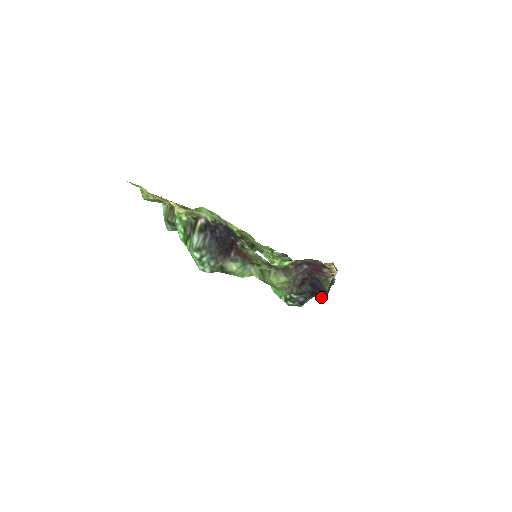
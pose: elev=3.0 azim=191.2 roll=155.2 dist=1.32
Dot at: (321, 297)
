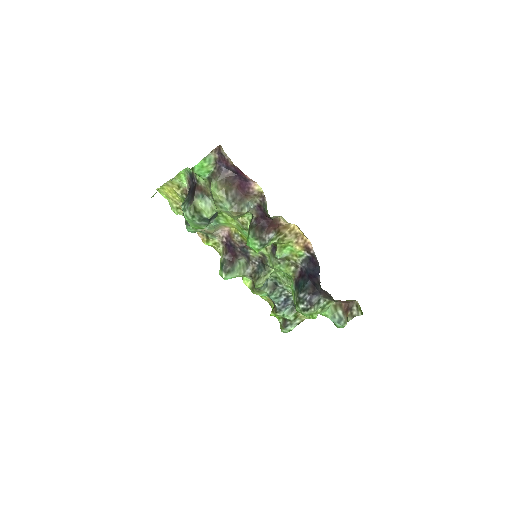
Dot at: (318, 284)
